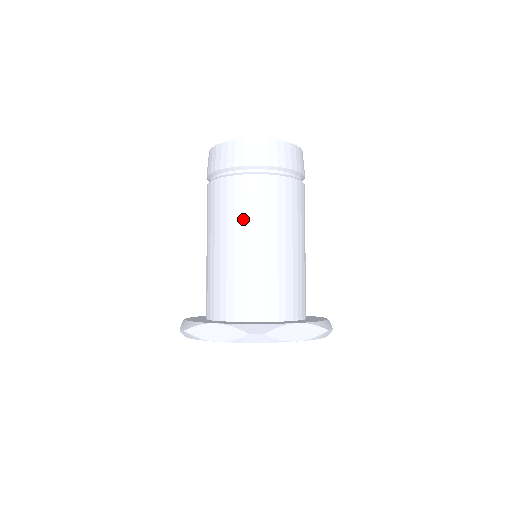
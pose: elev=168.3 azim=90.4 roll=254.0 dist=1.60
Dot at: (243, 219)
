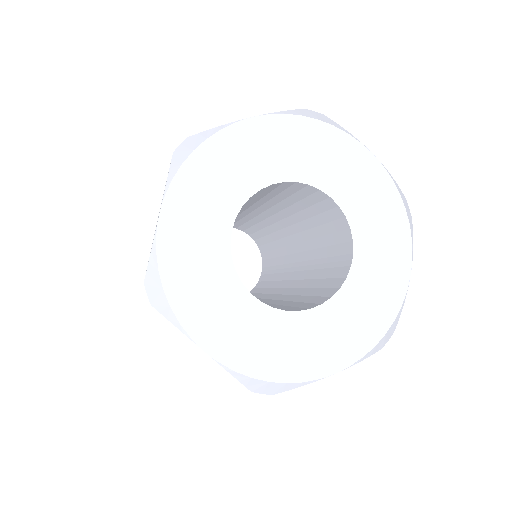
Dot at: occluded
